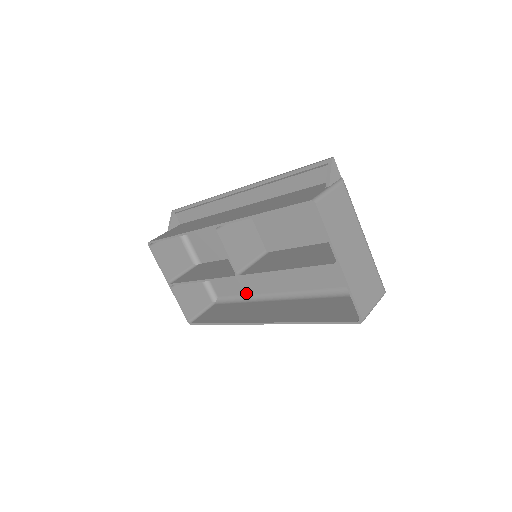
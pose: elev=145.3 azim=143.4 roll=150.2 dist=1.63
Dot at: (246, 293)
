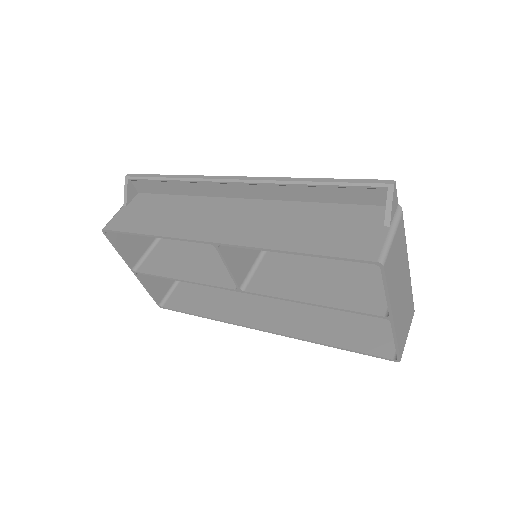
Dot at: occluded
